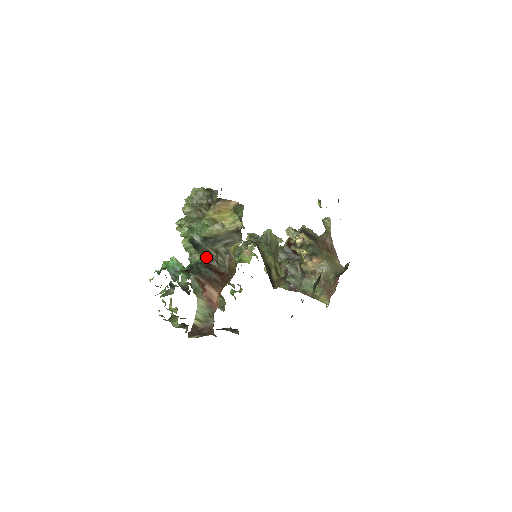
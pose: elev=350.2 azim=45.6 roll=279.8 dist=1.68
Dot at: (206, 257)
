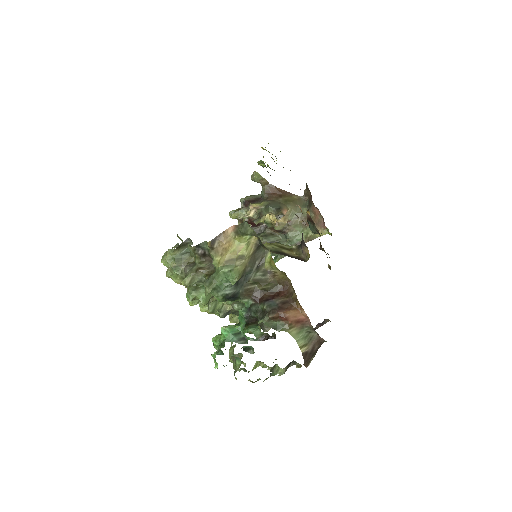
Dot at: (251, 296)
